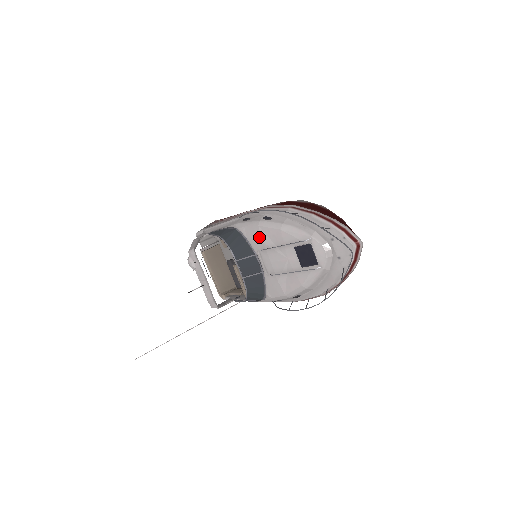
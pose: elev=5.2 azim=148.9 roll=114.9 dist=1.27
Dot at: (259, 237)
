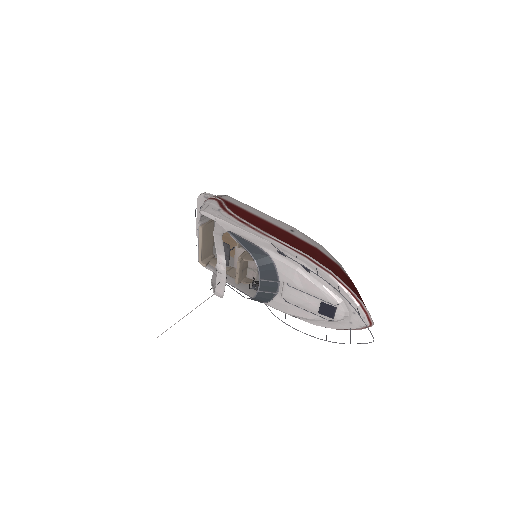
Dot at: (291, 276)
